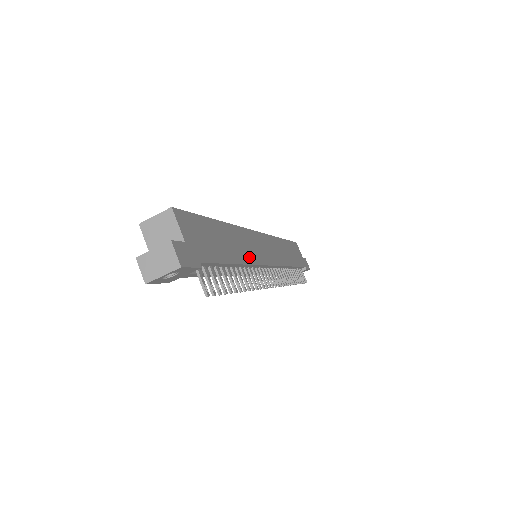
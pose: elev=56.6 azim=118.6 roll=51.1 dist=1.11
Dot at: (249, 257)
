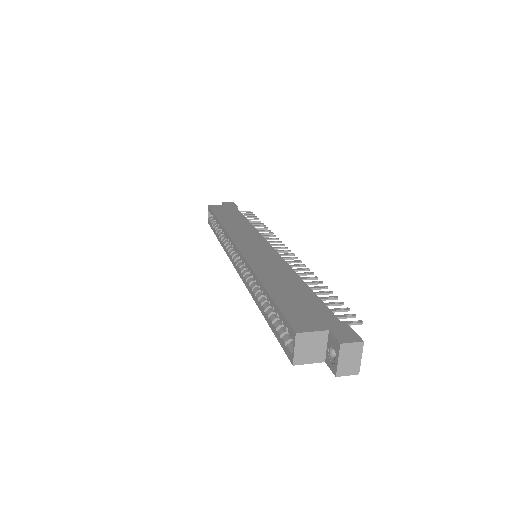
Dot at: (283, 267)
